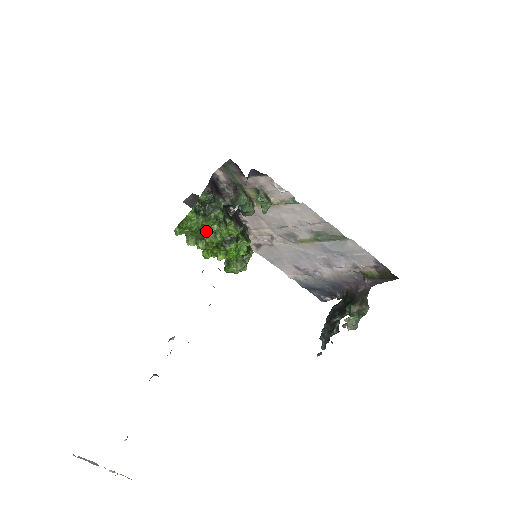
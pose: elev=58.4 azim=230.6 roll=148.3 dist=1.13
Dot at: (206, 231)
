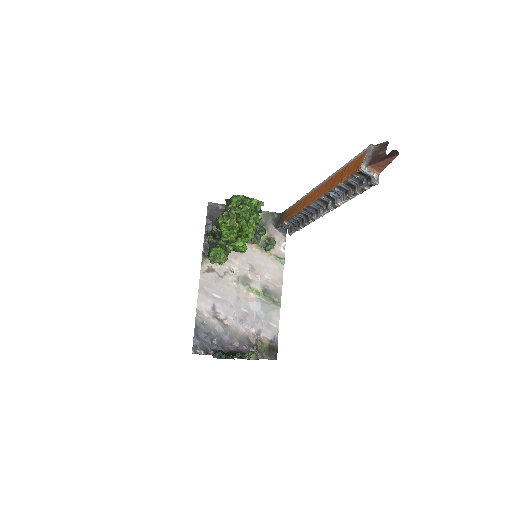
Dot at: (250, 216)
